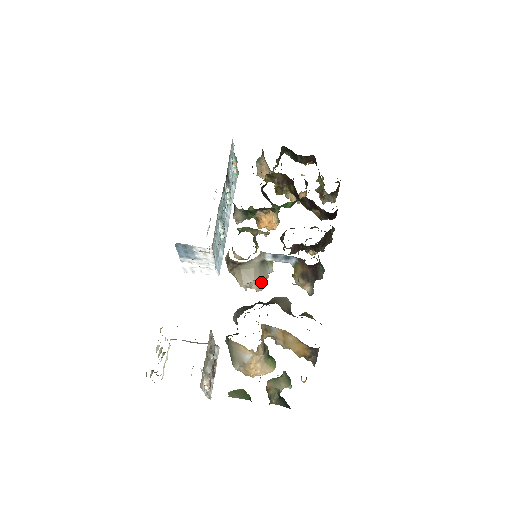
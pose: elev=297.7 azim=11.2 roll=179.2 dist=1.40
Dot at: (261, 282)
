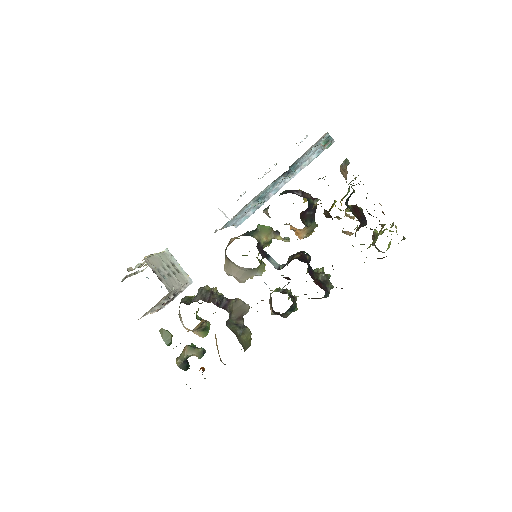
Dot at: (241, 280)
